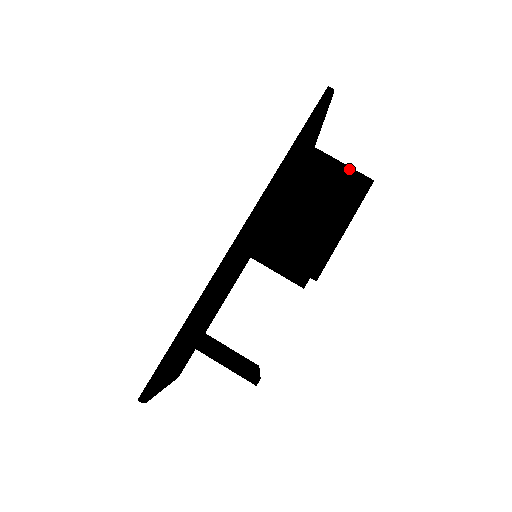
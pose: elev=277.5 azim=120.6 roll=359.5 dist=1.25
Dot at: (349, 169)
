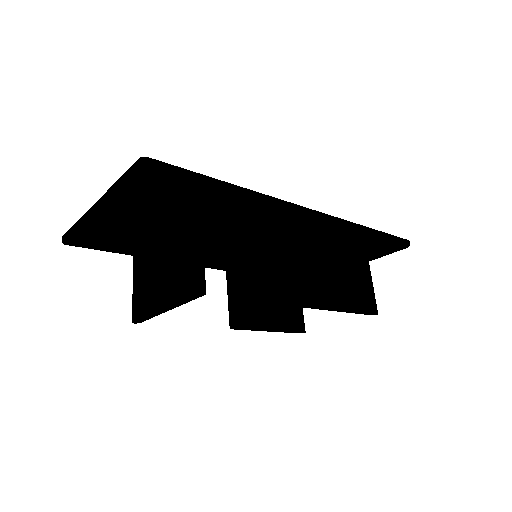
Dot at: (373, 289)
